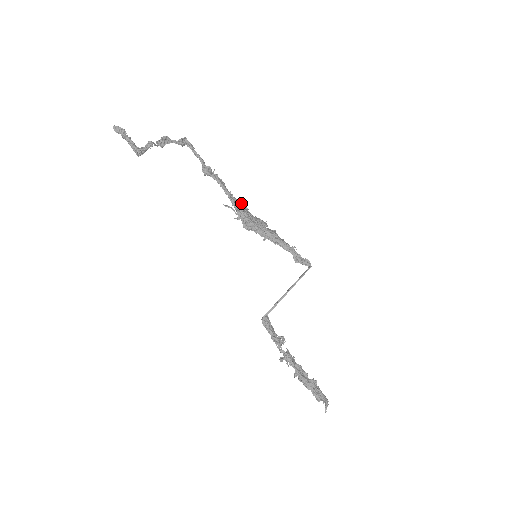
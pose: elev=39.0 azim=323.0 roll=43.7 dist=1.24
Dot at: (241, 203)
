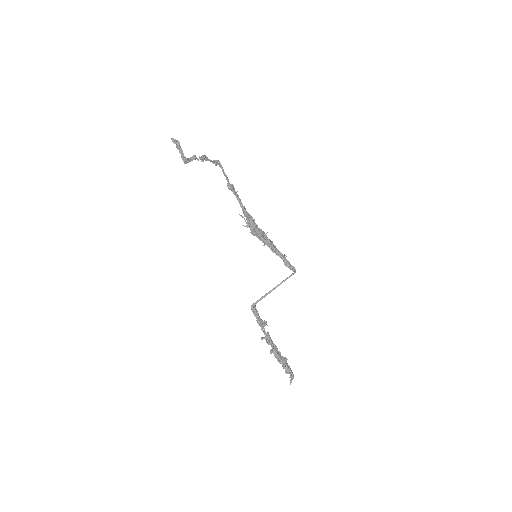
Dot at: (251, 216)
